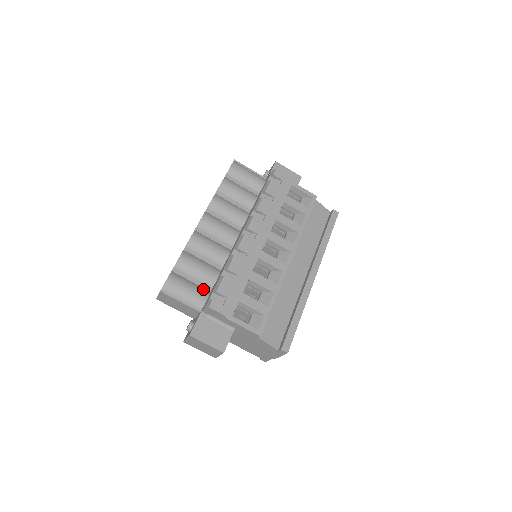
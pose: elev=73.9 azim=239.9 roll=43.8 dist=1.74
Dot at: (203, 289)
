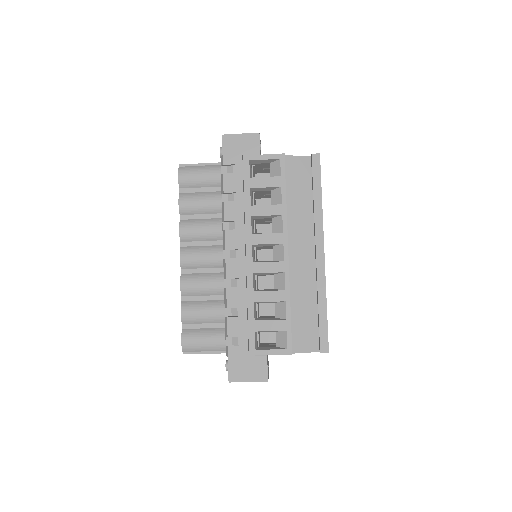
Dot at: (219, 330)
